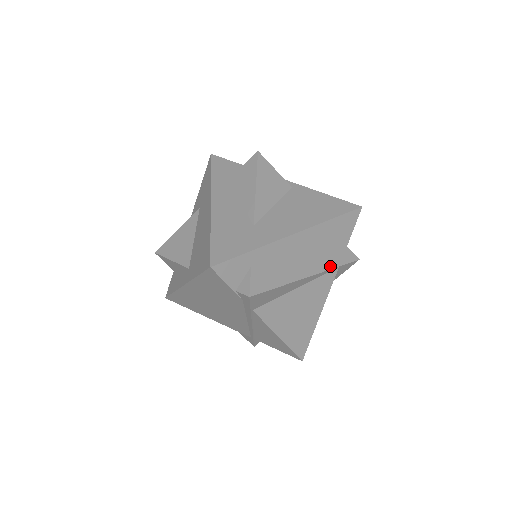
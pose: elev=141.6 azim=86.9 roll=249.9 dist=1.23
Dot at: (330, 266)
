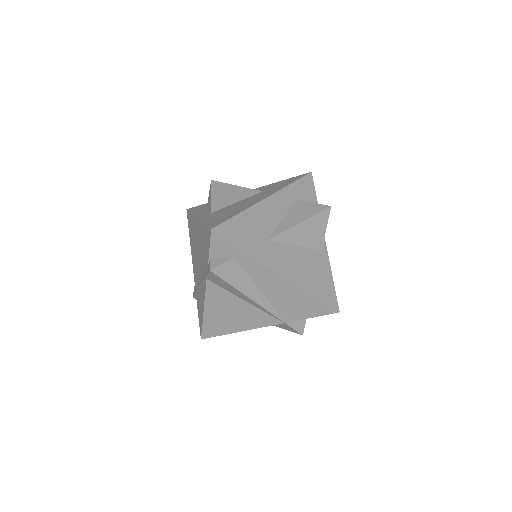
Dot at: (280, 316)
